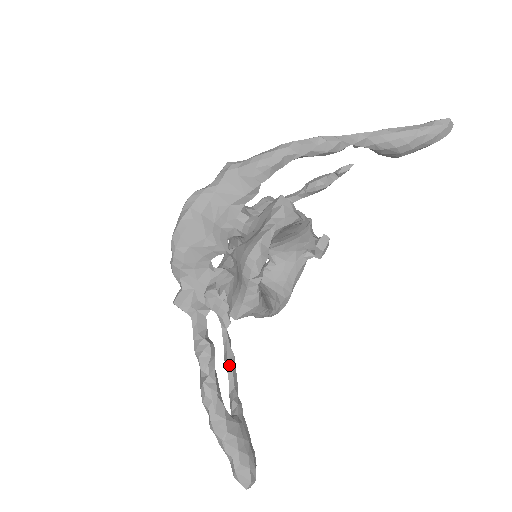
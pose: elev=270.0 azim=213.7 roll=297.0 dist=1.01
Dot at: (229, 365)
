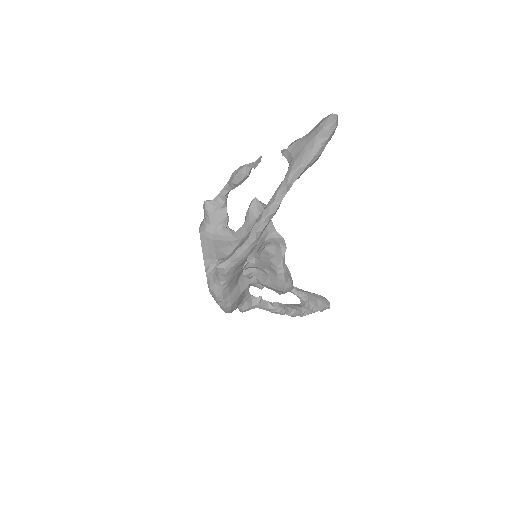
Dot at: occluded
